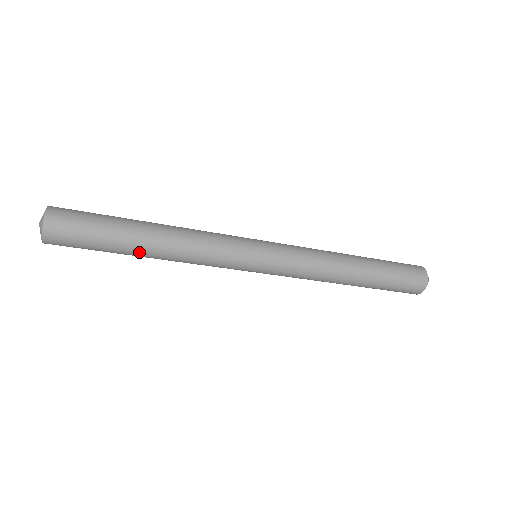
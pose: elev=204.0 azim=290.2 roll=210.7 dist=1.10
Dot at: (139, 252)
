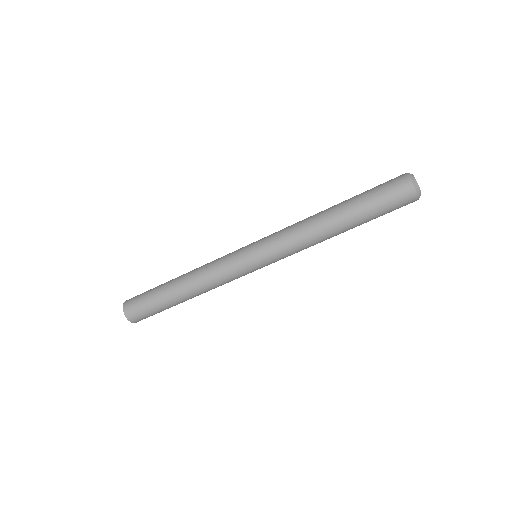
Dot at: (178, 298)
